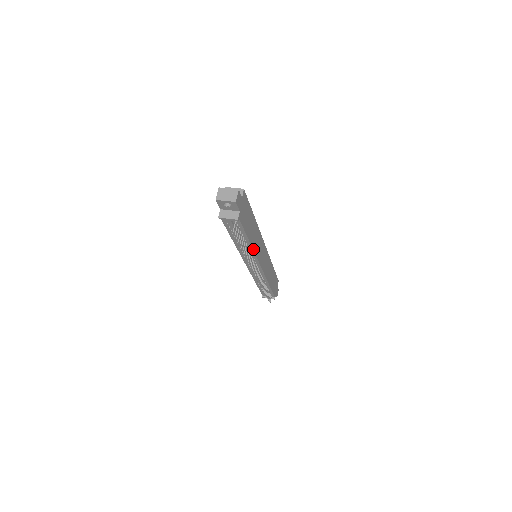
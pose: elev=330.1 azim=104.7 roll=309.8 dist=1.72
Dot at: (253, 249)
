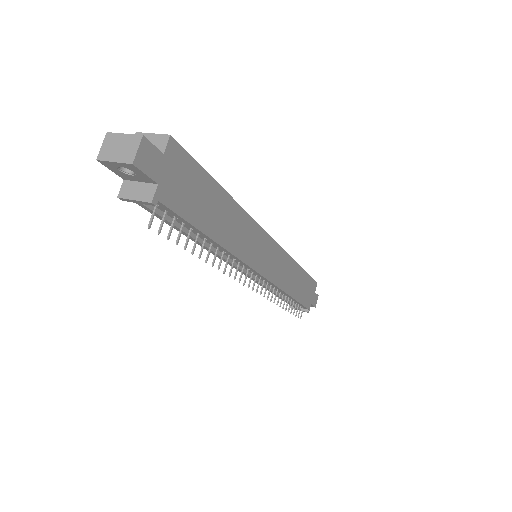
Dot at: (230, 251)
